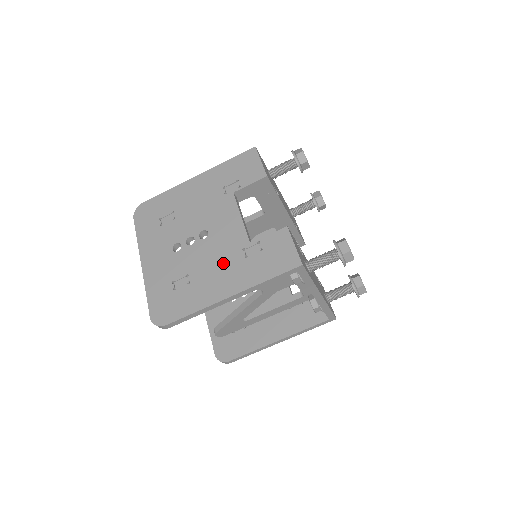
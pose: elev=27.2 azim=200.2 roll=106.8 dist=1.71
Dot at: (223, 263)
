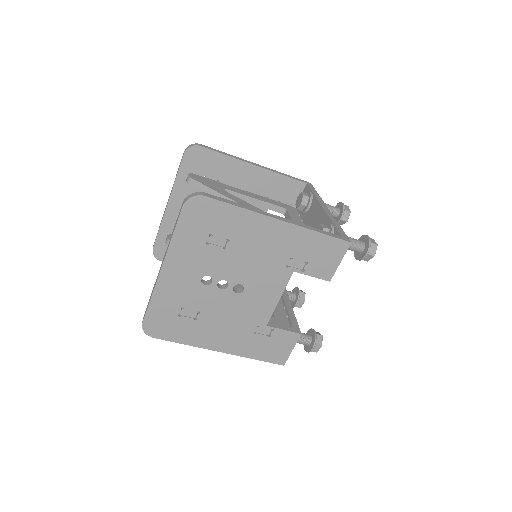
Dot at: (235, 325)
